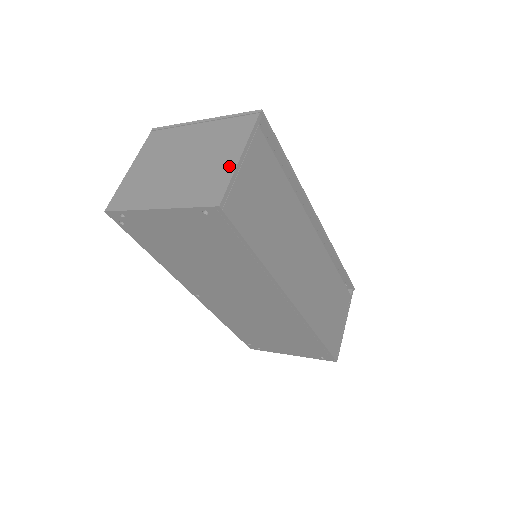
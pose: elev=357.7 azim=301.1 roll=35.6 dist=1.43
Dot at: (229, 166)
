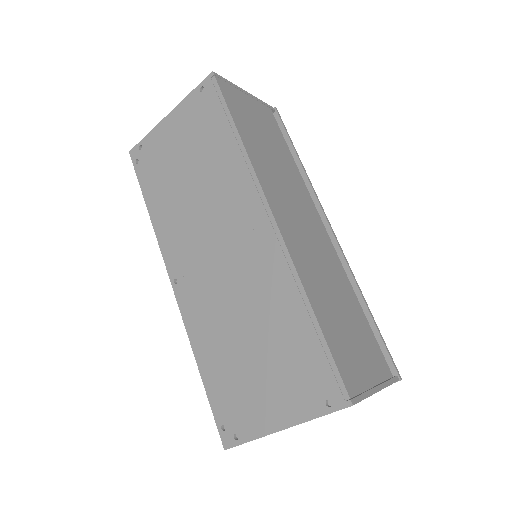
Dot at: occluded
